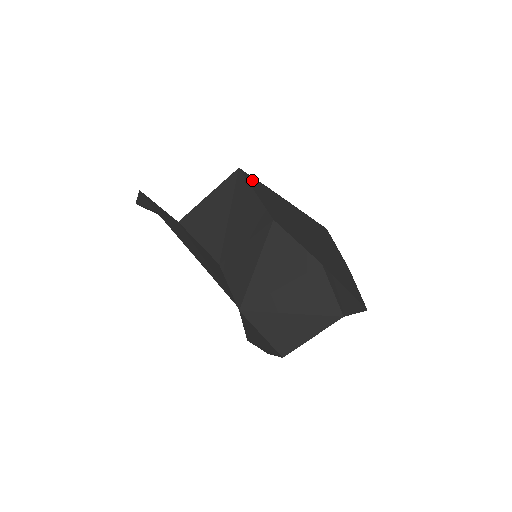
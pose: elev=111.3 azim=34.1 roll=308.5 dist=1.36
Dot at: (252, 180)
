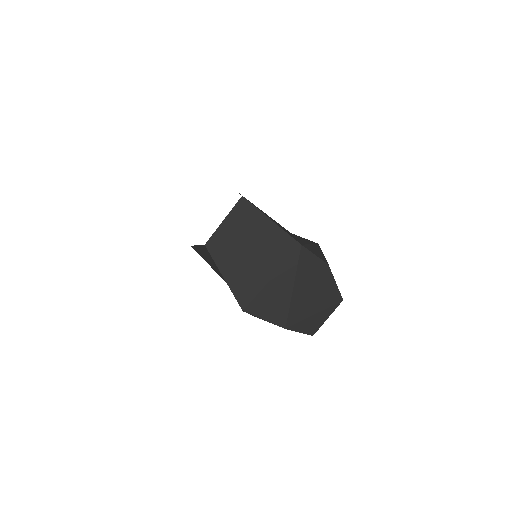
Dot at: (219, 254)
